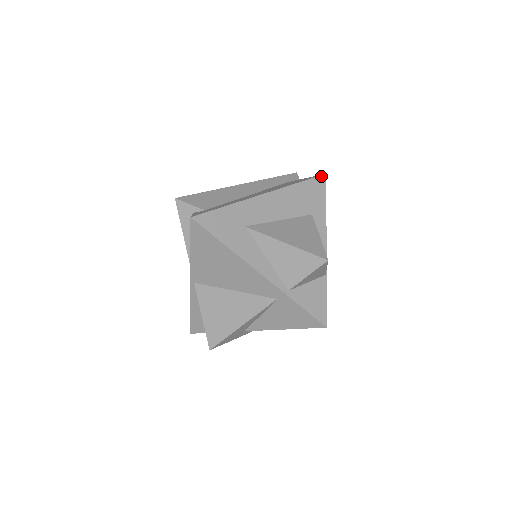
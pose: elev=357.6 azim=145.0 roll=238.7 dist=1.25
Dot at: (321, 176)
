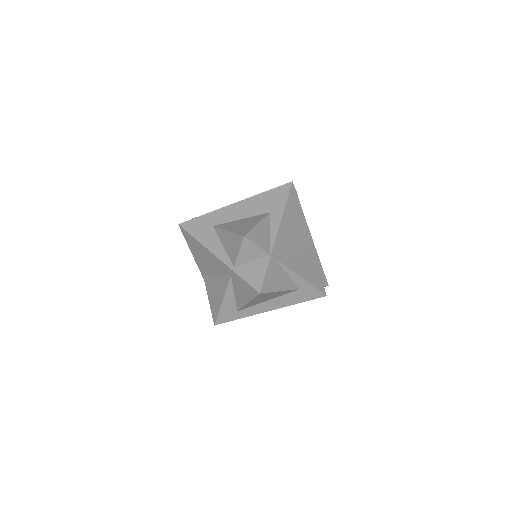
Dot at: (287, 184)
